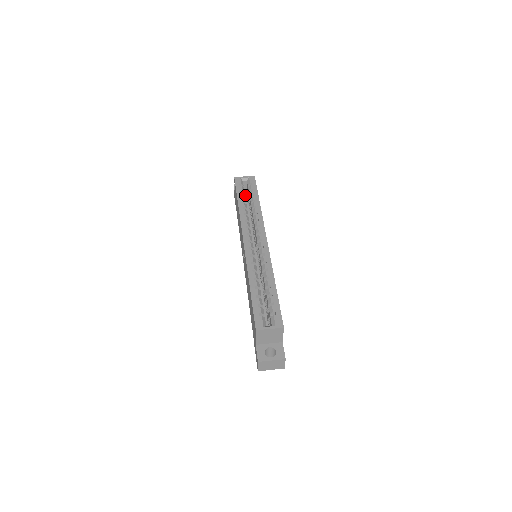
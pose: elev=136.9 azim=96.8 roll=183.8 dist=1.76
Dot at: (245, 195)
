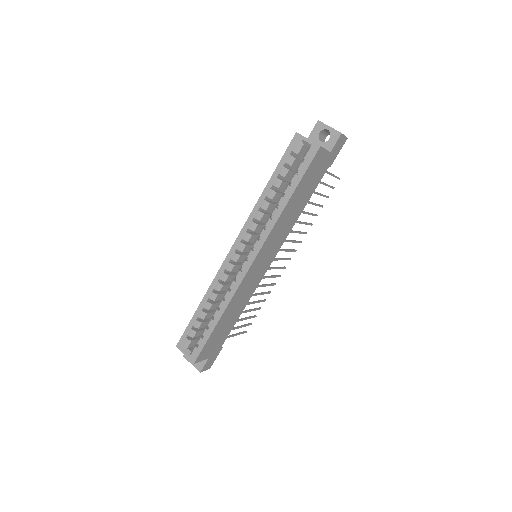
Dot at: occluded
